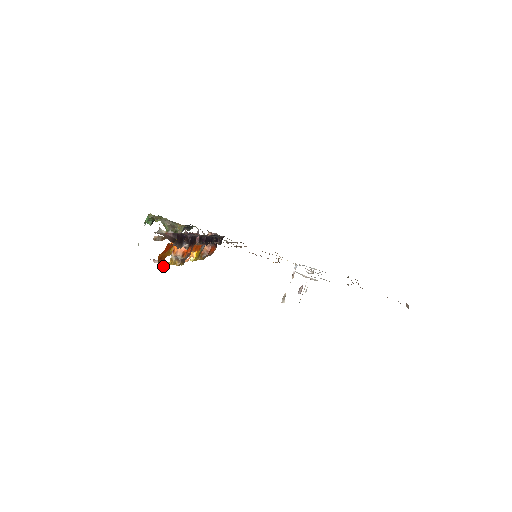
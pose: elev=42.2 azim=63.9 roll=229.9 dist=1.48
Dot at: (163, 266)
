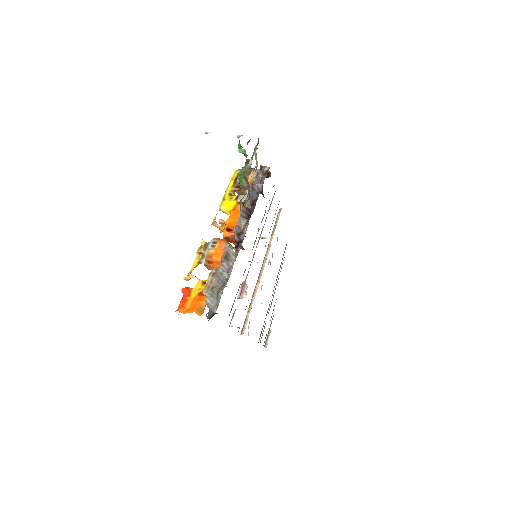
Dot at: occluded
